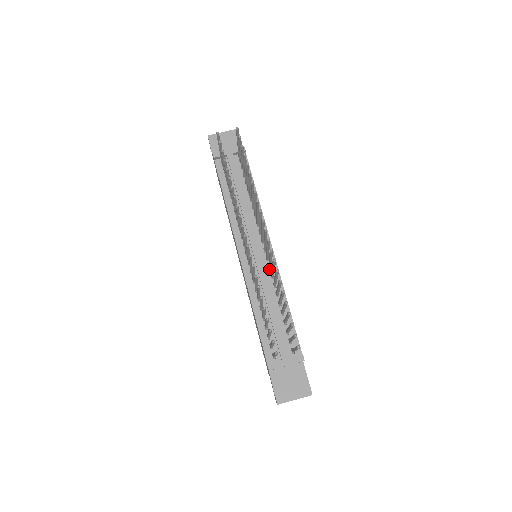
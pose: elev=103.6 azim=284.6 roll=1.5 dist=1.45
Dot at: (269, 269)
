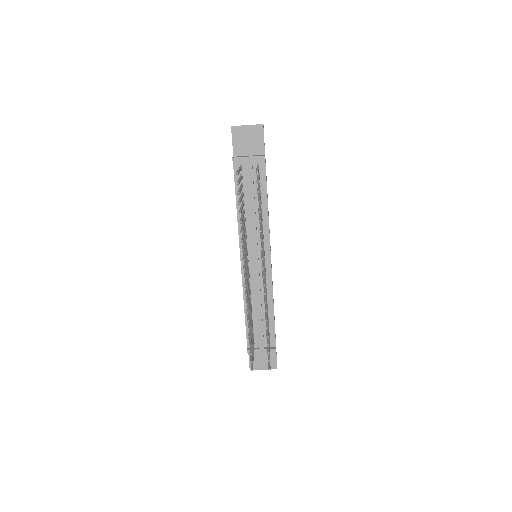
Dot at: occluded
